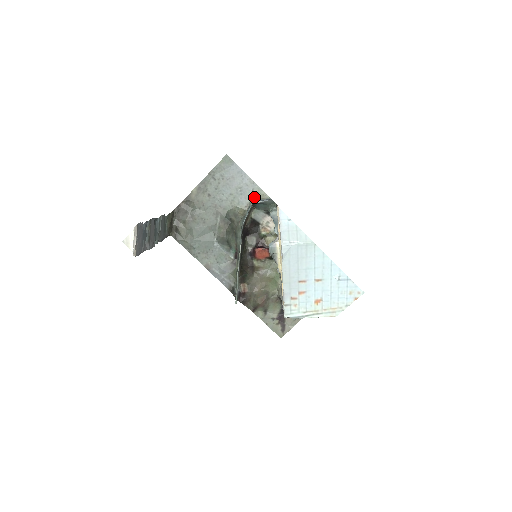
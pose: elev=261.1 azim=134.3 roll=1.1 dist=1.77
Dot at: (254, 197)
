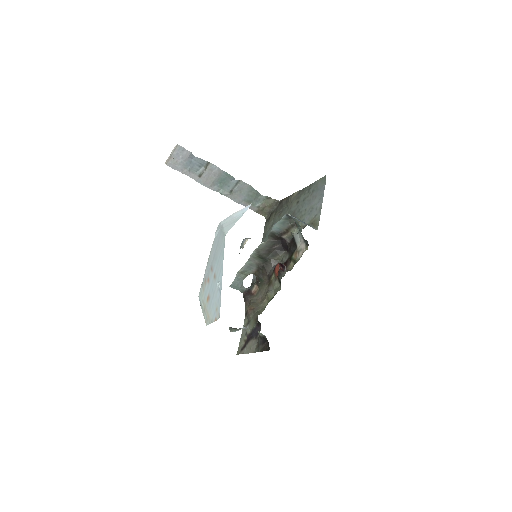
Dot at: (312, 222)
